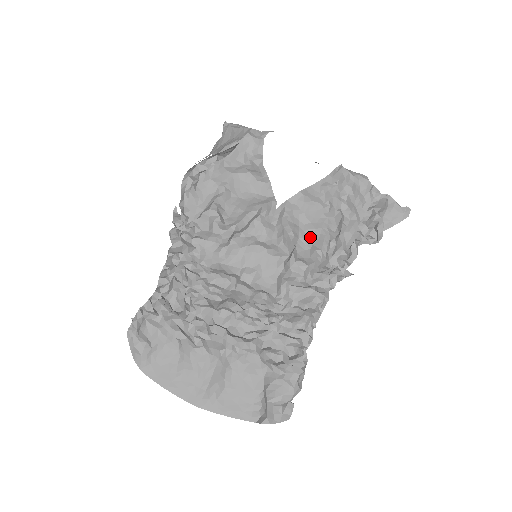
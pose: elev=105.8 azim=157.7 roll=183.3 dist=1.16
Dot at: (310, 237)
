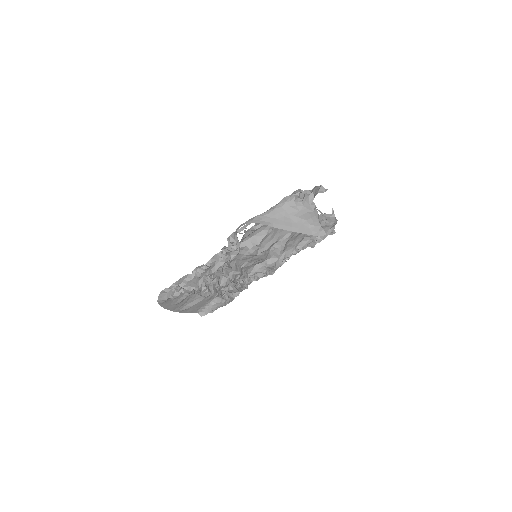
Dot at: (287, 248)
